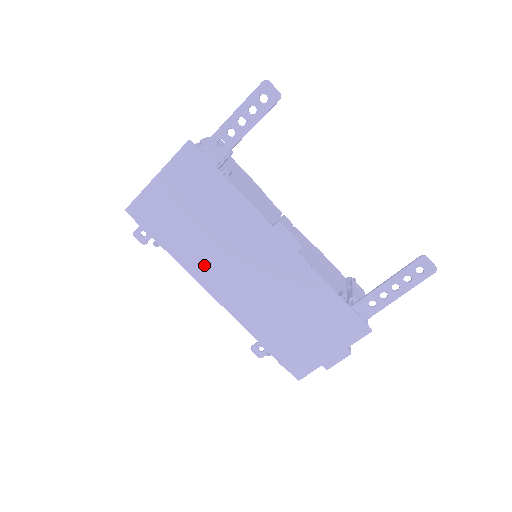
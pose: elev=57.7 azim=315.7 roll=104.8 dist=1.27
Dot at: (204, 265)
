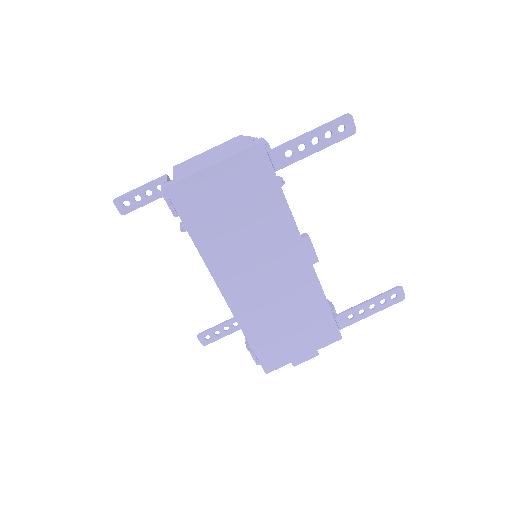
Dot at: (225, 259)
